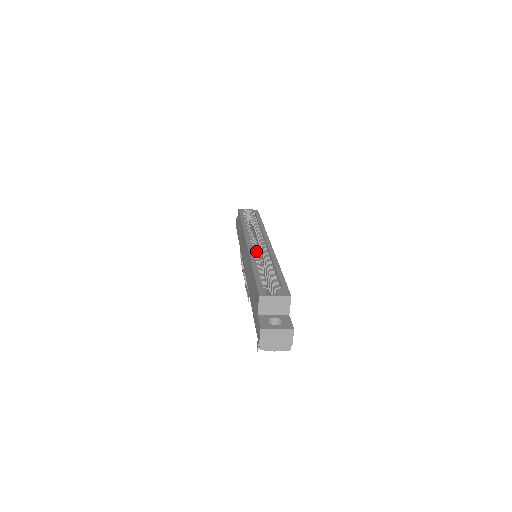
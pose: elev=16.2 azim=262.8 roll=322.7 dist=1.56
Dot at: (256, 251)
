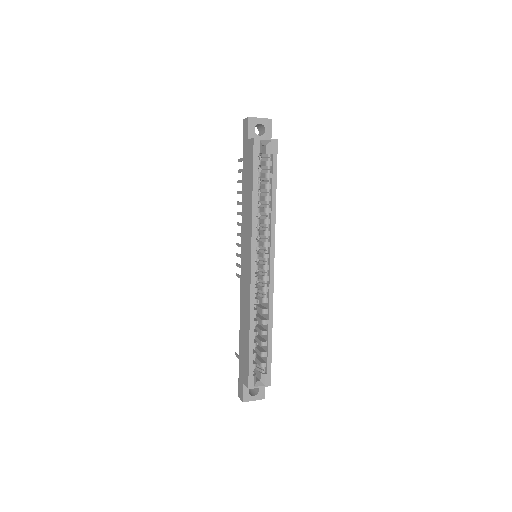
Dot at: (257, 289)
